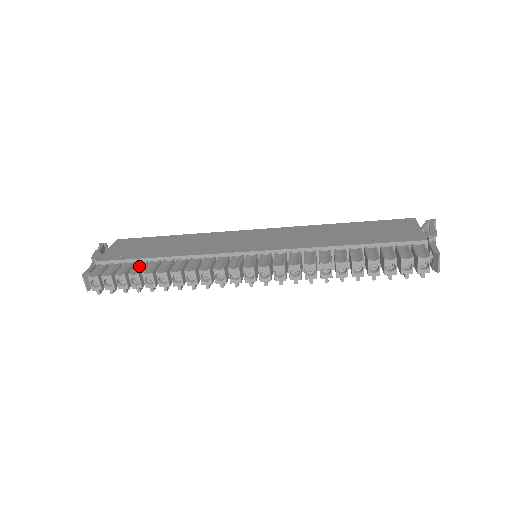
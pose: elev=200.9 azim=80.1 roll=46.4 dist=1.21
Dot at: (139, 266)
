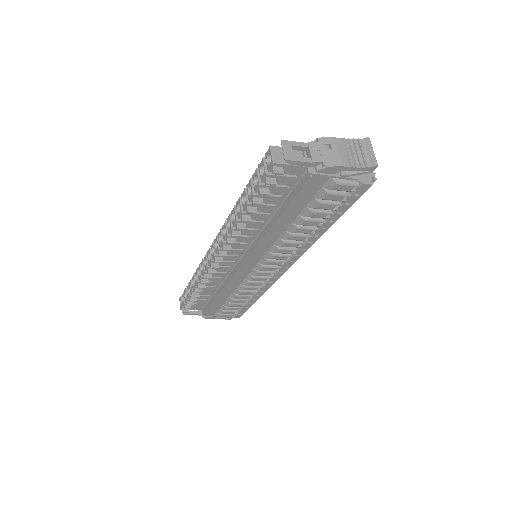
Dot at: occluded
